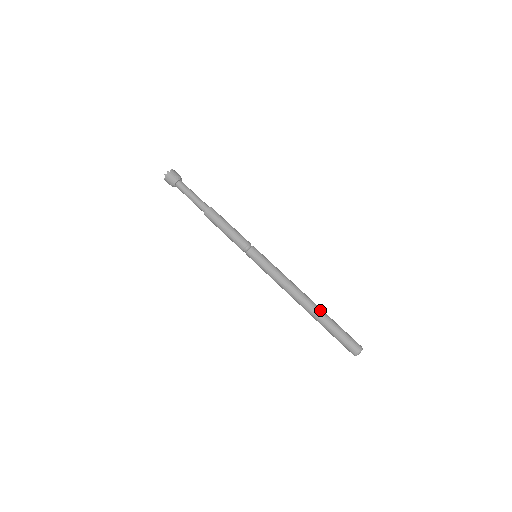
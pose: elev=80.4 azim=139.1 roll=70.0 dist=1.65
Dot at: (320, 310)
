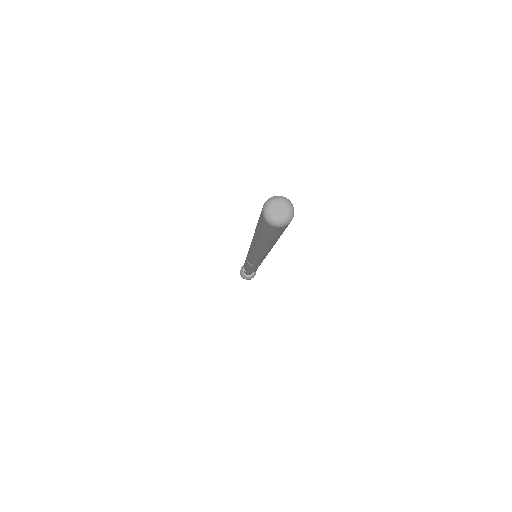
Dot at: occluded
